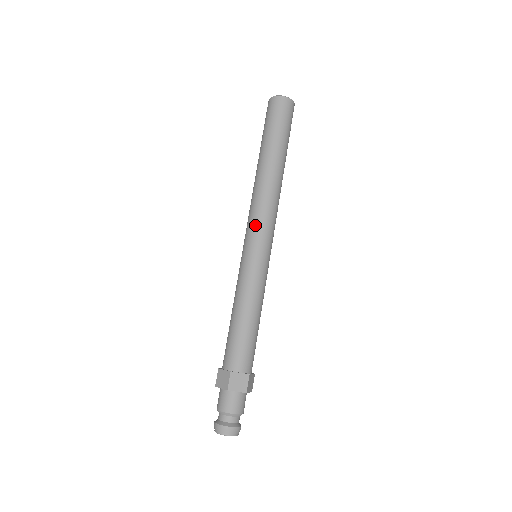
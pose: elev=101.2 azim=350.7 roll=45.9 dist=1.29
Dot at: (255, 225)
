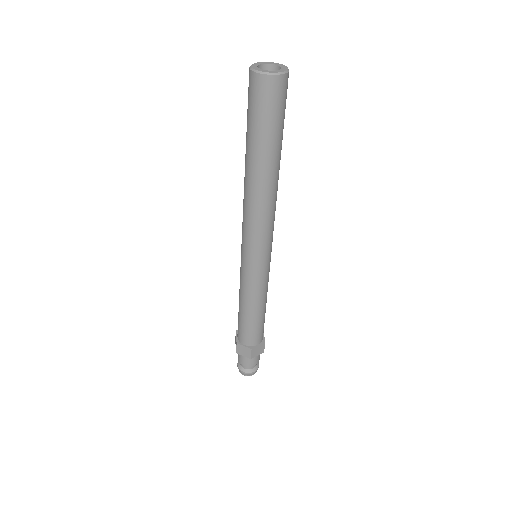
Dot at: (244, 236)
